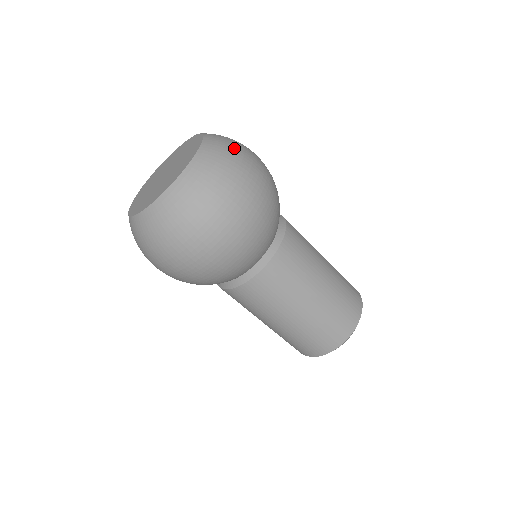
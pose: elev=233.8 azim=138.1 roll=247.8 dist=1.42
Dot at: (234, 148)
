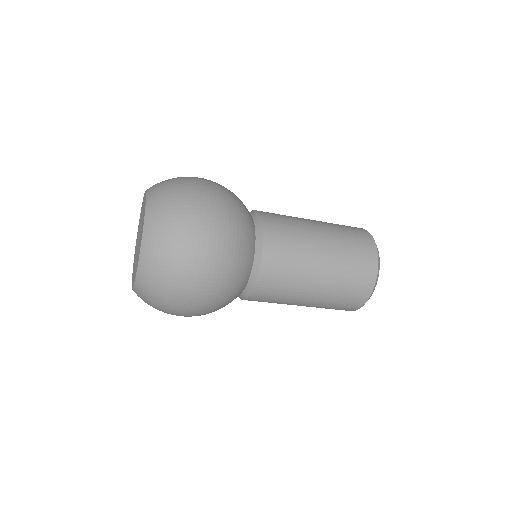
Dot at: (170, 235)
